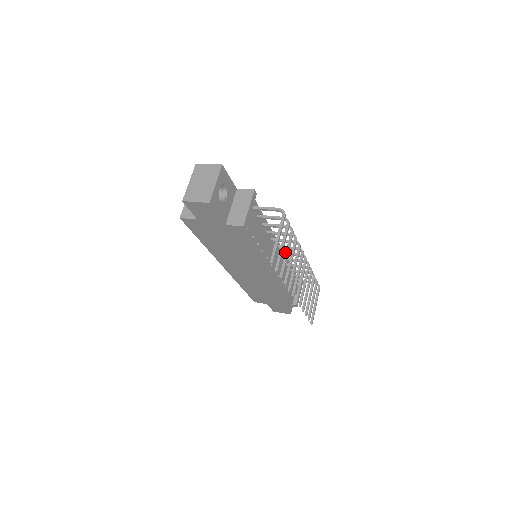
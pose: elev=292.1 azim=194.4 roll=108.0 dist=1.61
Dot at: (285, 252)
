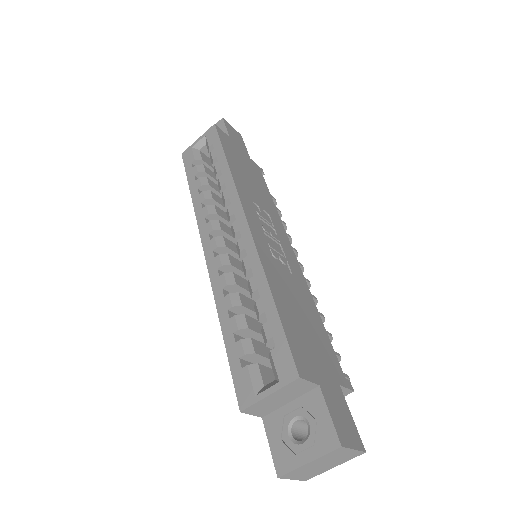
Dot at: occluded
